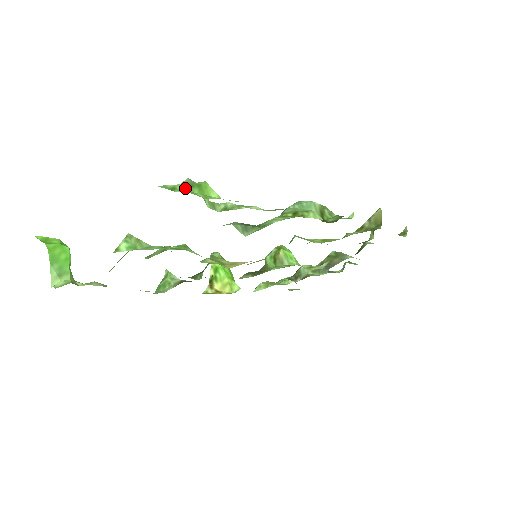
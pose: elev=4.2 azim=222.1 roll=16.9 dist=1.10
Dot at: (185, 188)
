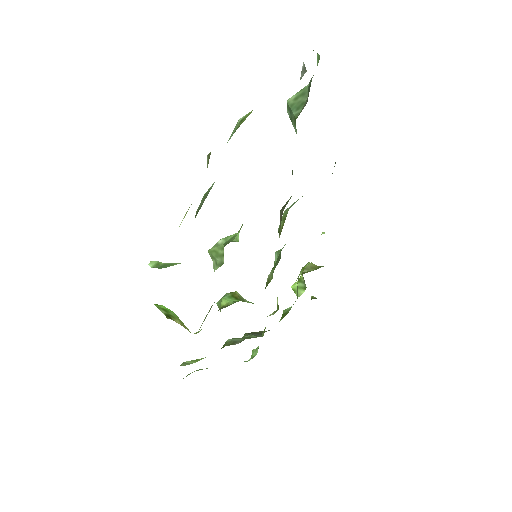
Dot at: occluded
